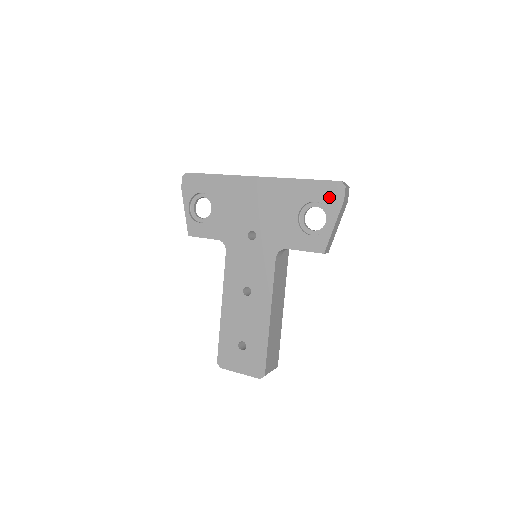
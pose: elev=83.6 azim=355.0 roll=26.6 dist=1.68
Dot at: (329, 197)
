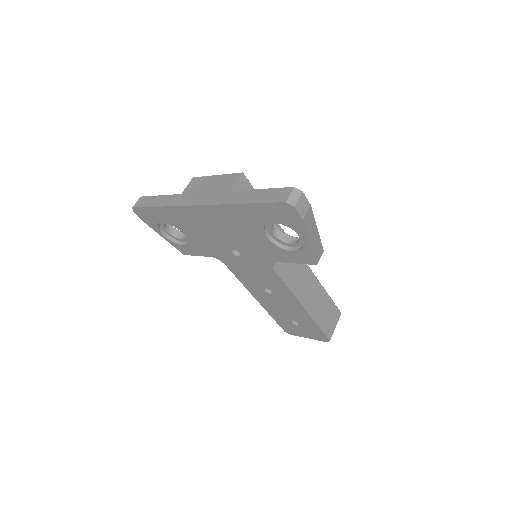
Dot at: (284, 218)
